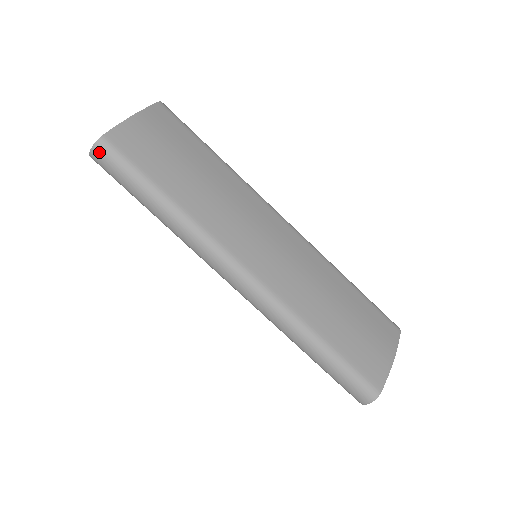
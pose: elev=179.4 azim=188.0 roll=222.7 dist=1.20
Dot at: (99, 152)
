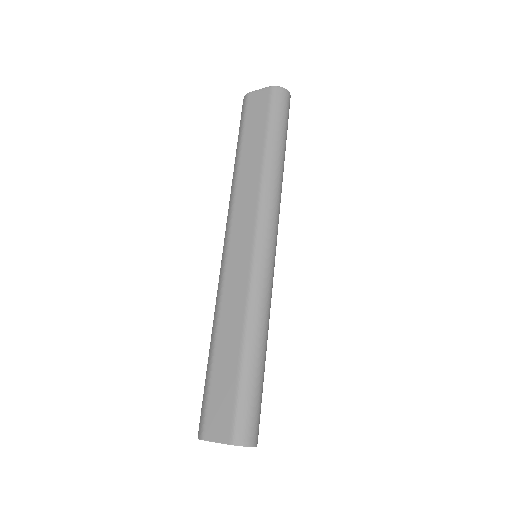
Dot at: (284, 94)
